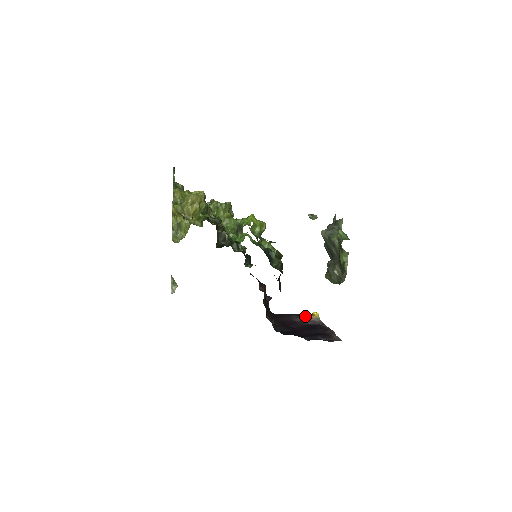
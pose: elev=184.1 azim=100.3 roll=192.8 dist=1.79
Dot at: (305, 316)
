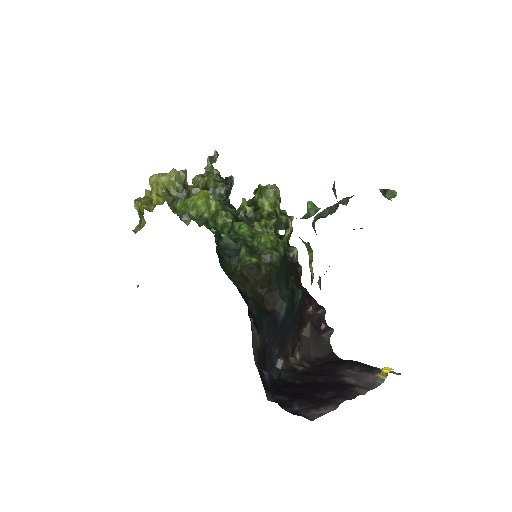
Dot at: (376, 371)
